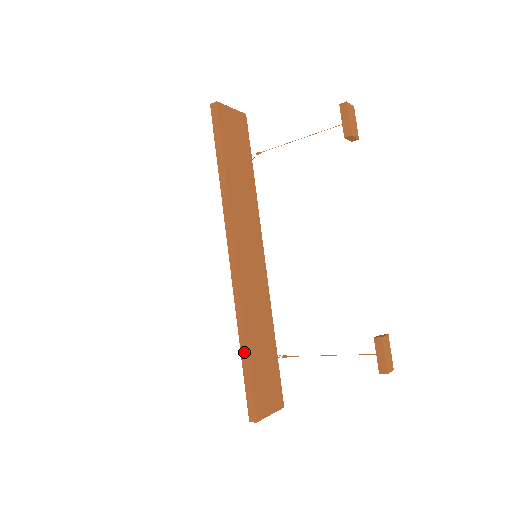
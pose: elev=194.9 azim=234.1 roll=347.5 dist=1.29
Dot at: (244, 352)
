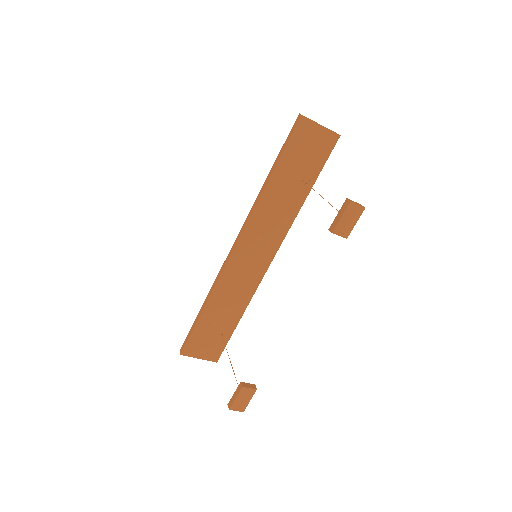
Dot at: (201, 310)
